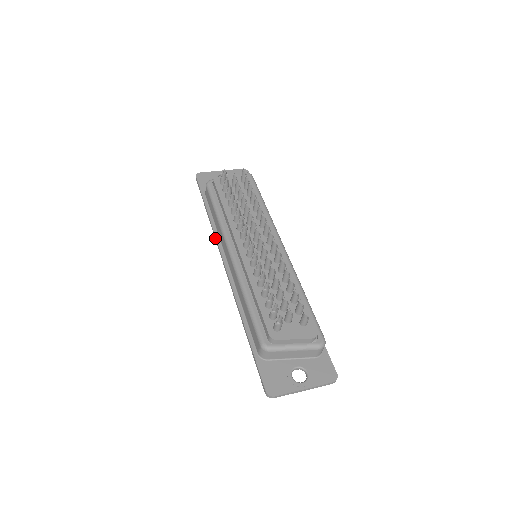
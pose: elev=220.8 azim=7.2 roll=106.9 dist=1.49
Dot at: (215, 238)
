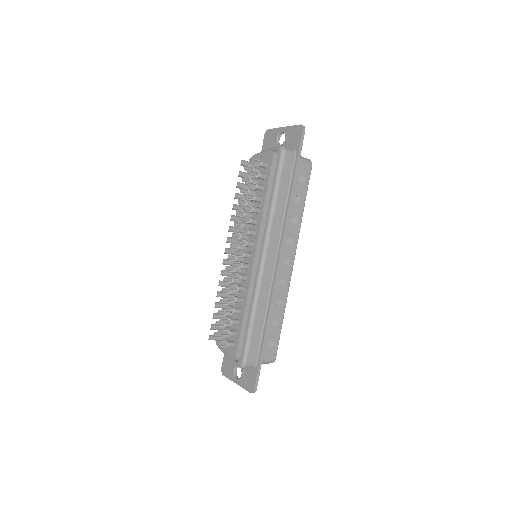
Dot at: occluded
